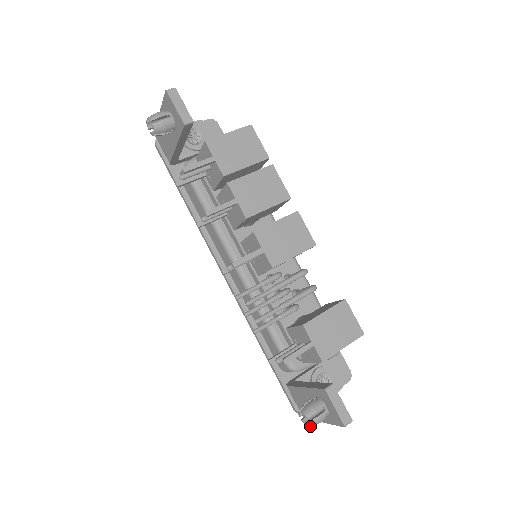
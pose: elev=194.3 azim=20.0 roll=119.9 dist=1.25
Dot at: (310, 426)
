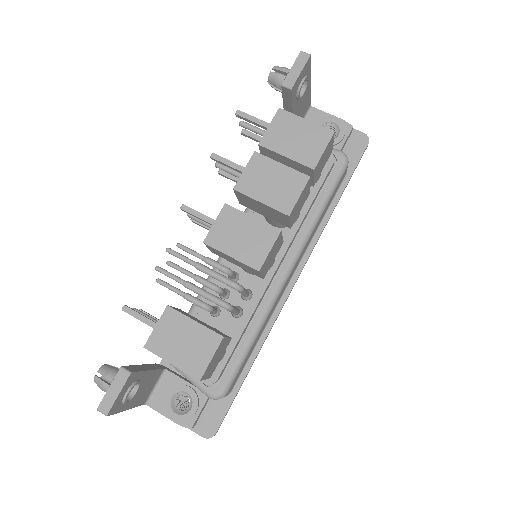
Dot at: (94, 380)
